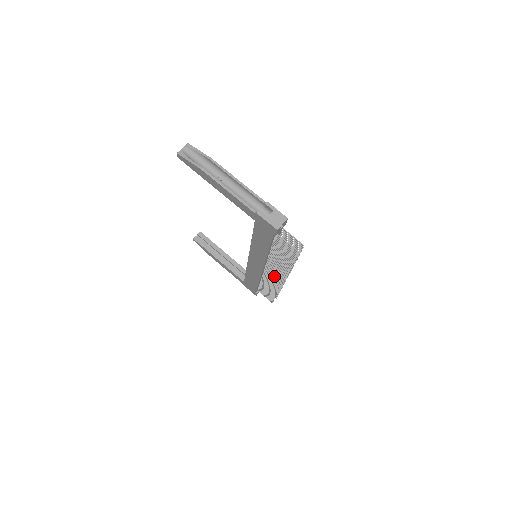
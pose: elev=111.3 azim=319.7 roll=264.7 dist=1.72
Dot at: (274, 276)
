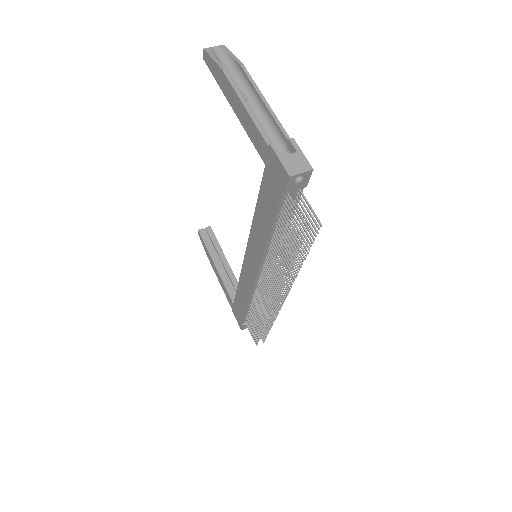
Dot at: (268, 291)
